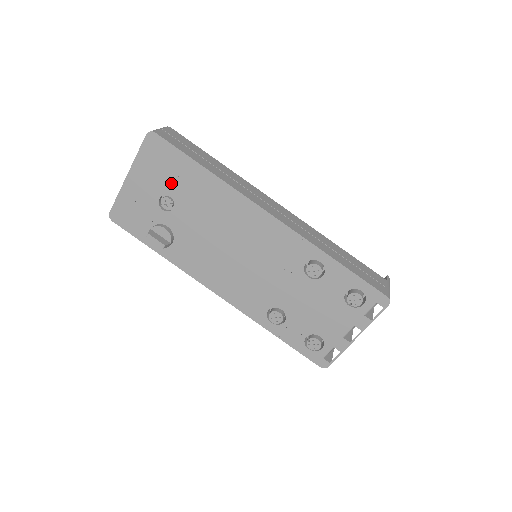
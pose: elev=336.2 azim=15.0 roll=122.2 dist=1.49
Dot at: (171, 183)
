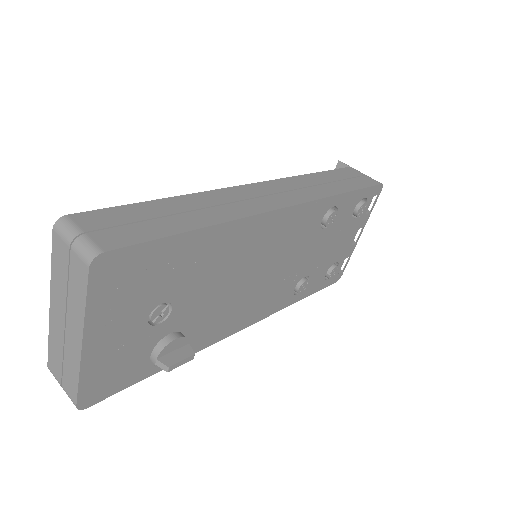
Dot at: (158, 288)
